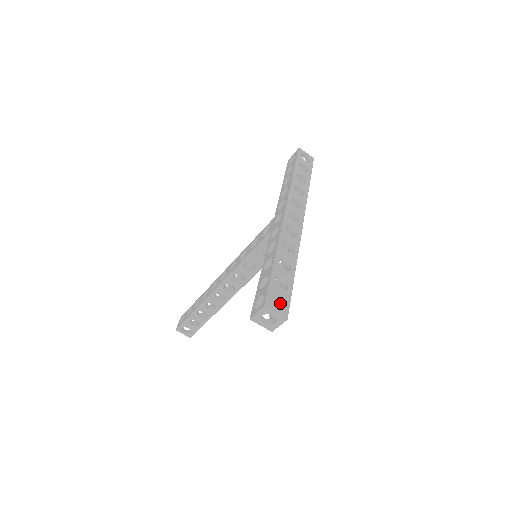
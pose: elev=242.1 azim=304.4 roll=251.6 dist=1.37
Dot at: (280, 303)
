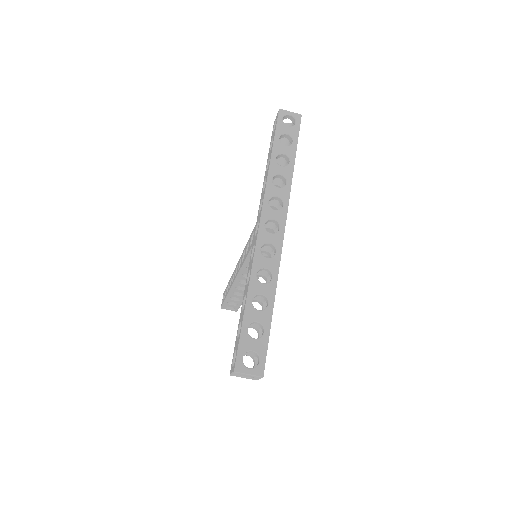
Dot at: (256, 355)
